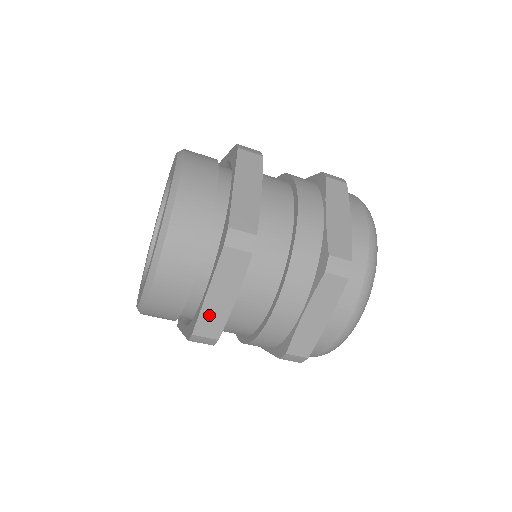
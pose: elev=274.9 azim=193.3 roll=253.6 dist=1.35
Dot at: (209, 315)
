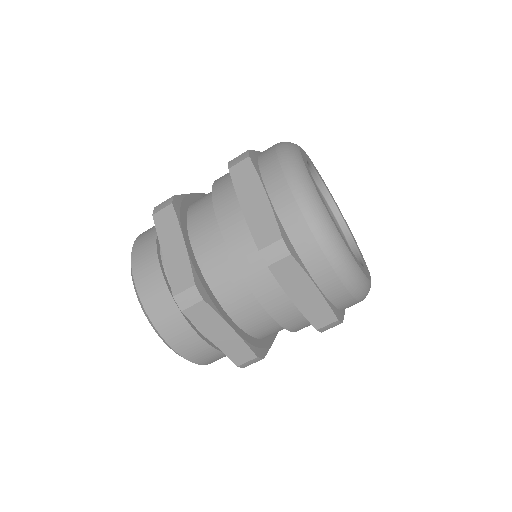
Dot at: (231, 350)
